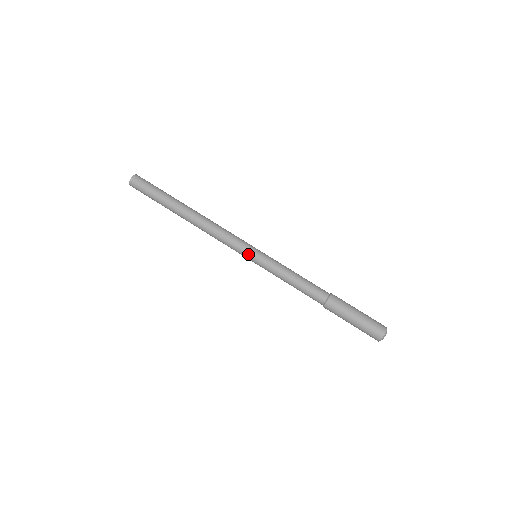
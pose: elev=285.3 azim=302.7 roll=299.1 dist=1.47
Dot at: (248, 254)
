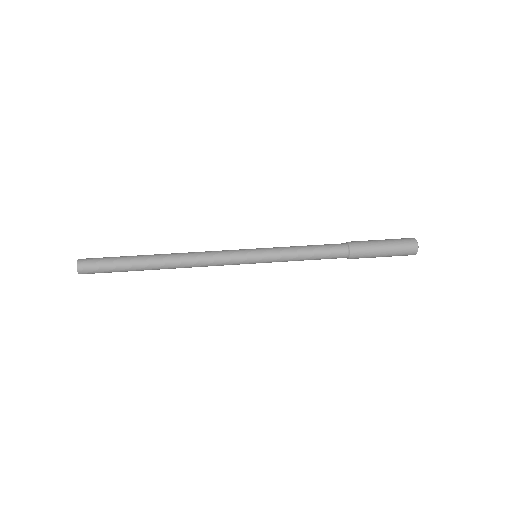
Dot at: (249, 261)
